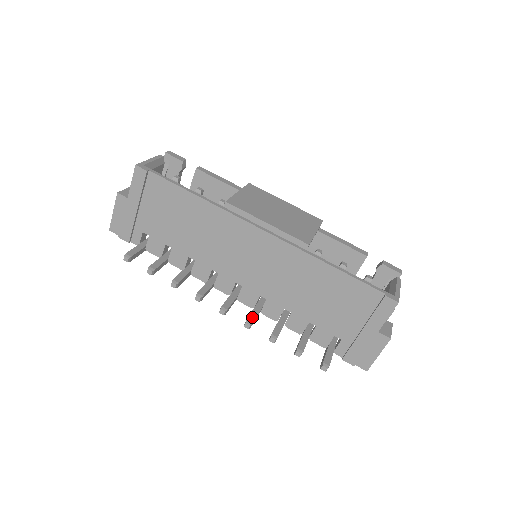
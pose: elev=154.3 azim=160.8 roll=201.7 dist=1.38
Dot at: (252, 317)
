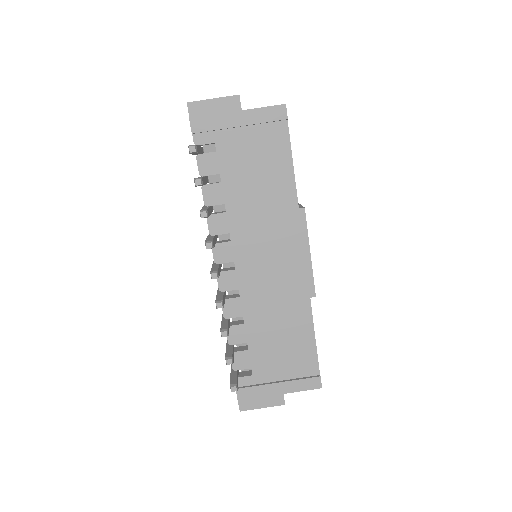
Dot at: occluded
